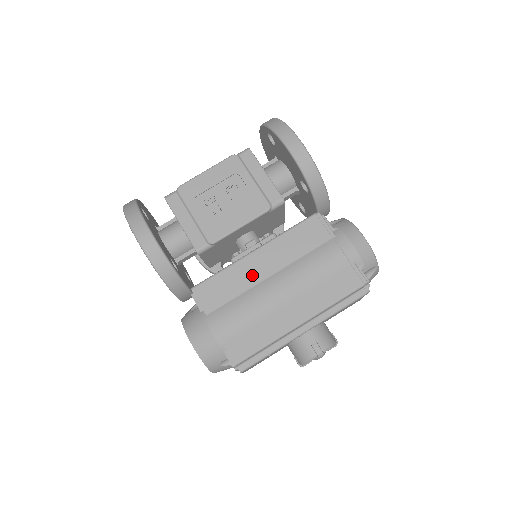
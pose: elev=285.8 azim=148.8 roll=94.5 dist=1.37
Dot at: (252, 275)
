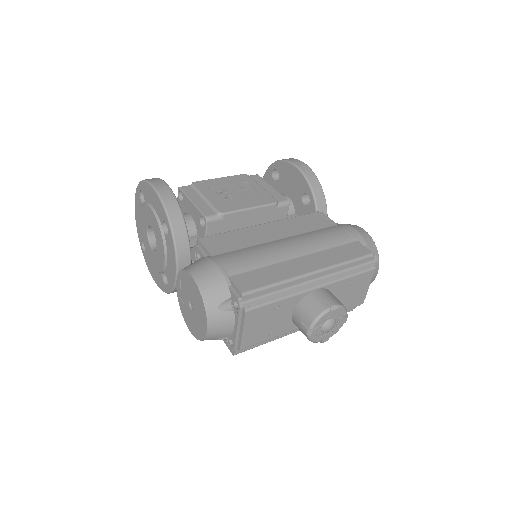
Dot at: (261, 237)
